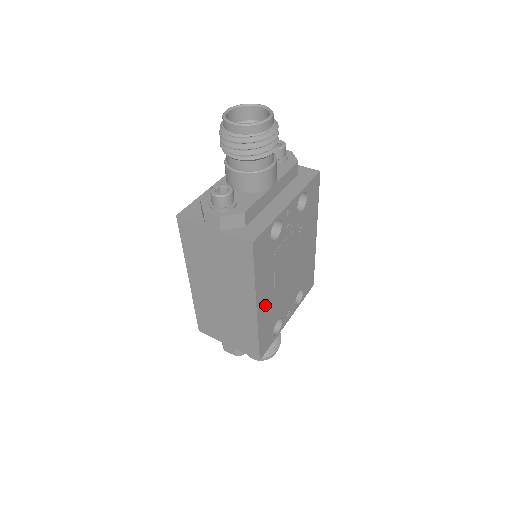
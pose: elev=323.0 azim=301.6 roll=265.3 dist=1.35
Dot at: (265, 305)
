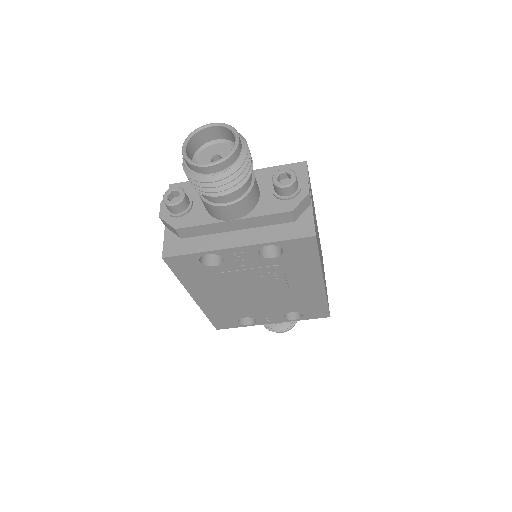
Dot at: (212, 301)
